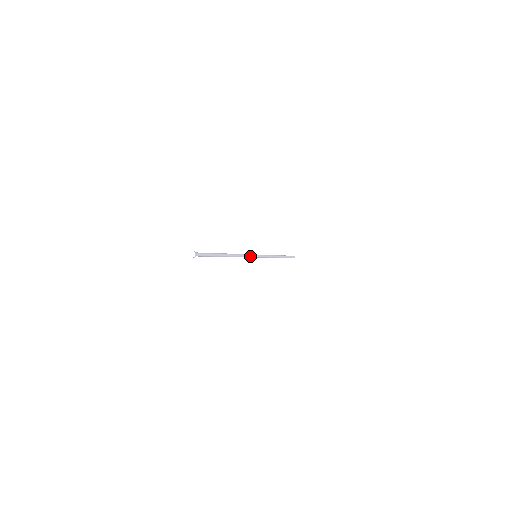
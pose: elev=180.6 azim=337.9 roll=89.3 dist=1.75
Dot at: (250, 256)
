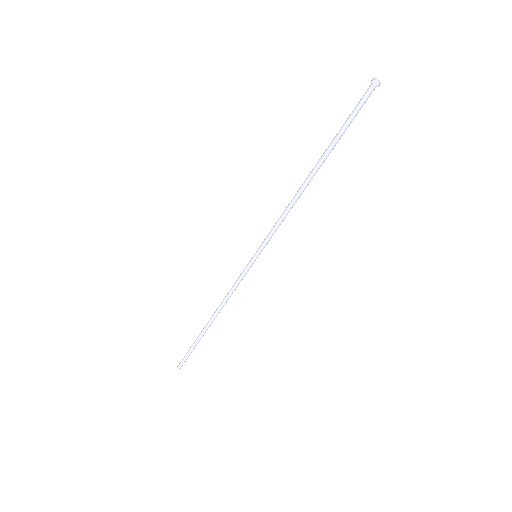
Dot at: (271, 237)
